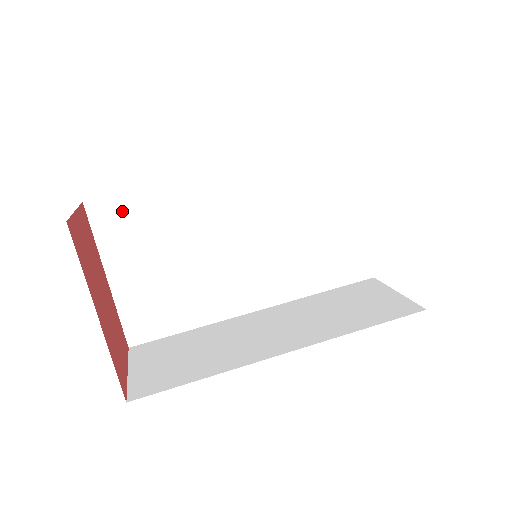
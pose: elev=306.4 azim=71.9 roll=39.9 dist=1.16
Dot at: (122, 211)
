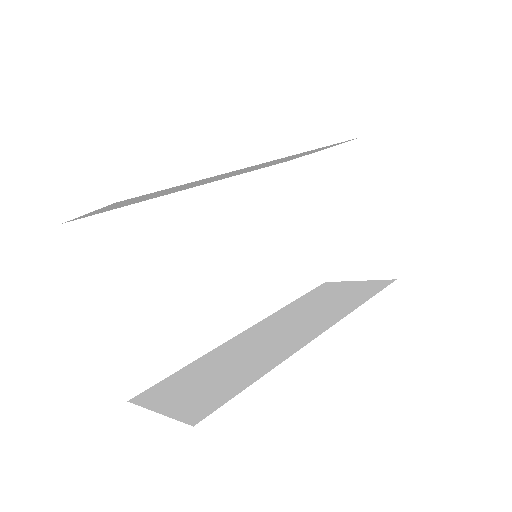
Dot at: (105, 233)
